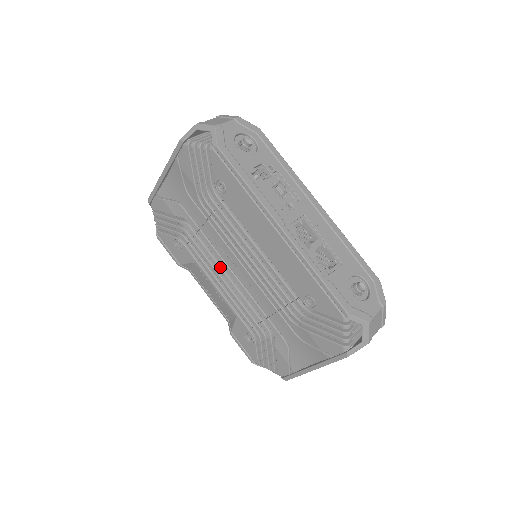
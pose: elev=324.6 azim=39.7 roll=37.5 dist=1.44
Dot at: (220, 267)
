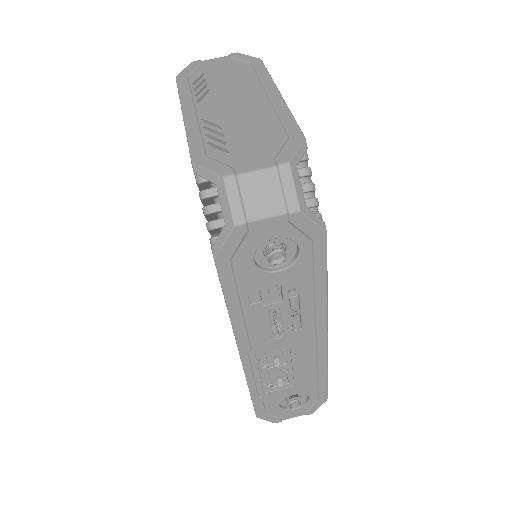
Dot at: occluded
